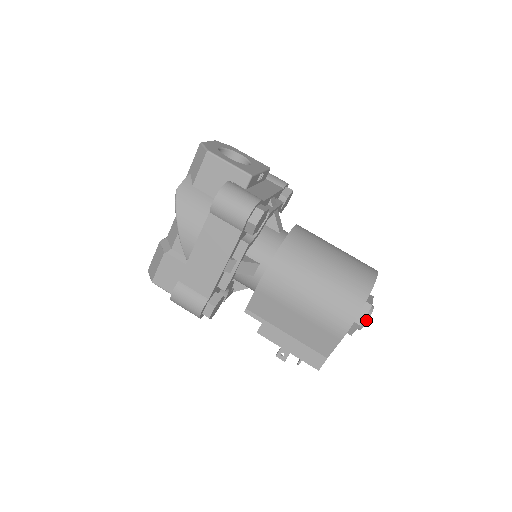
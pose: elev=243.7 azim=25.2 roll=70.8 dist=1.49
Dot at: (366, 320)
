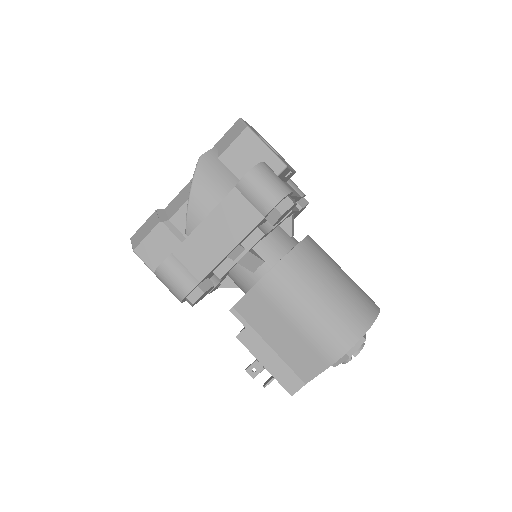
Dot at: (356, 354)
